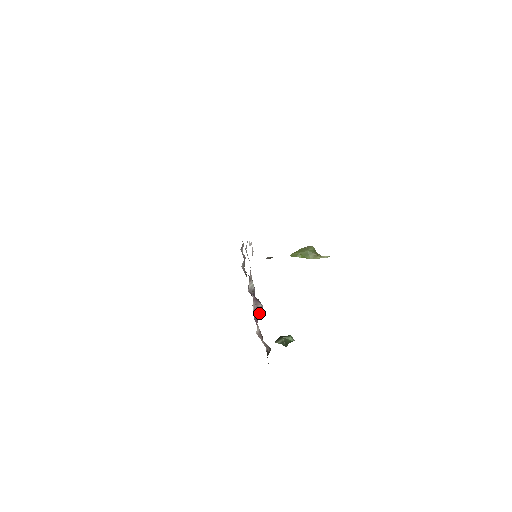
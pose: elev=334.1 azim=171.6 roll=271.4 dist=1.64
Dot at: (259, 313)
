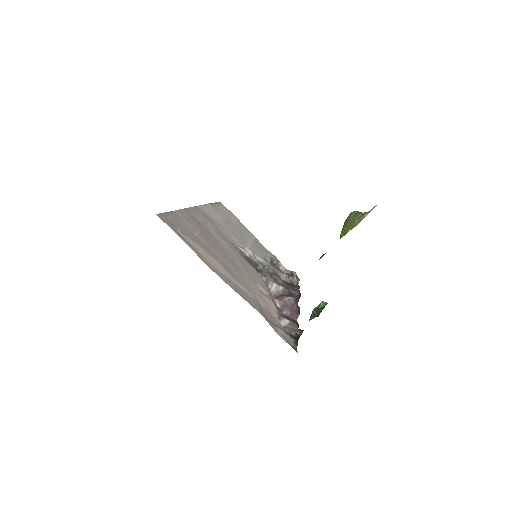
Dot at: (294, 307)
